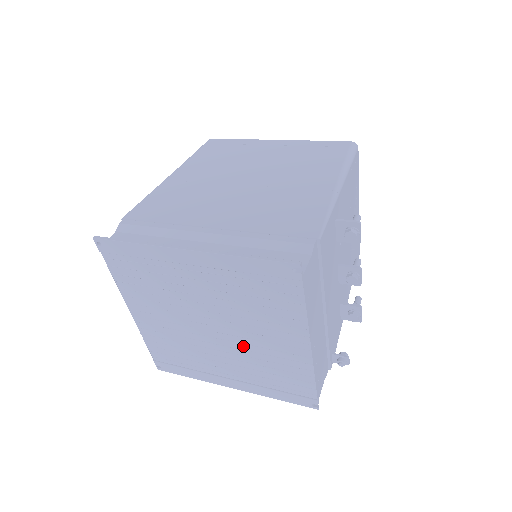
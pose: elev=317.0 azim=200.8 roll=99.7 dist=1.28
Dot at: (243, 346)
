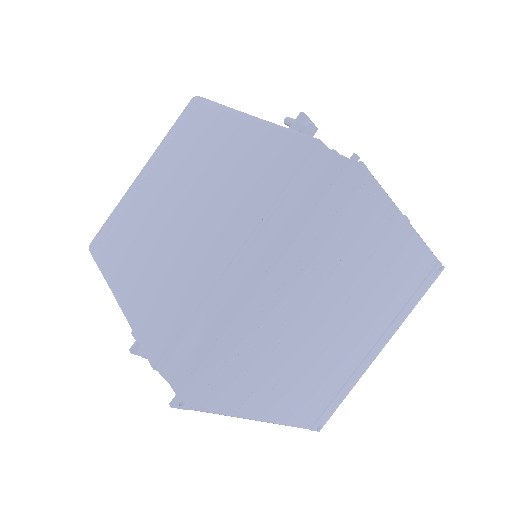
Dot at: (364, 302)
